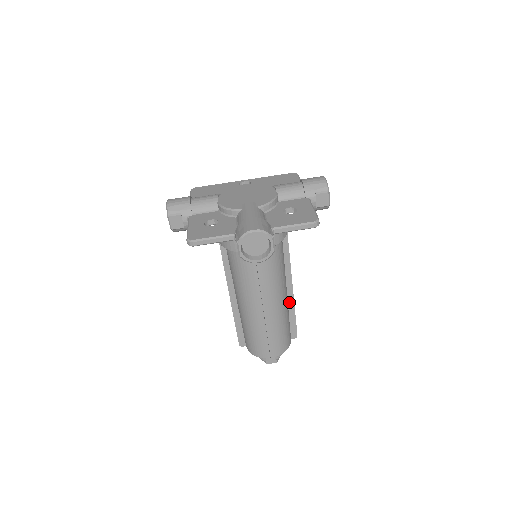
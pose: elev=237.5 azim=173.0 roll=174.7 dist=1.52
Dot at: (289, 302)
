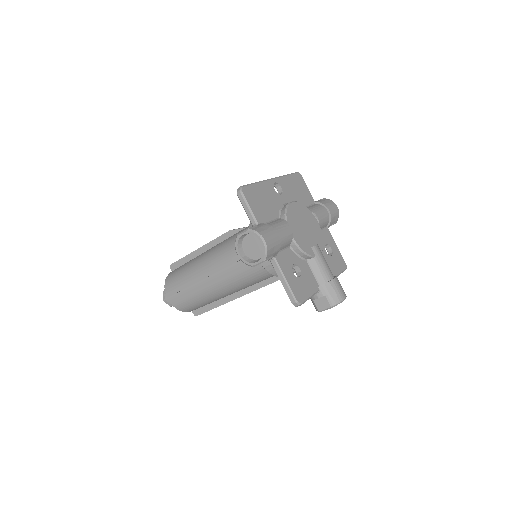
Dot at: occluded
